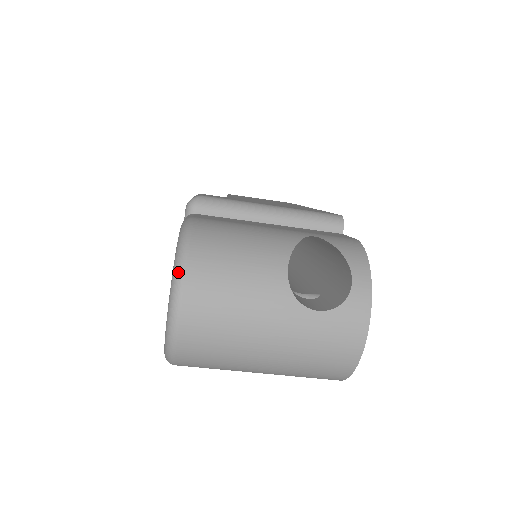
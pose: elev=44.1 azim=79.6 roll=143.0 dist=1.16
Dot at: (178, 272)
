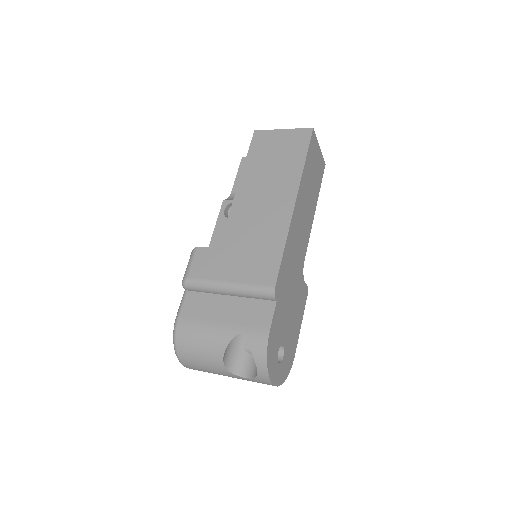
Dot at: occluded
